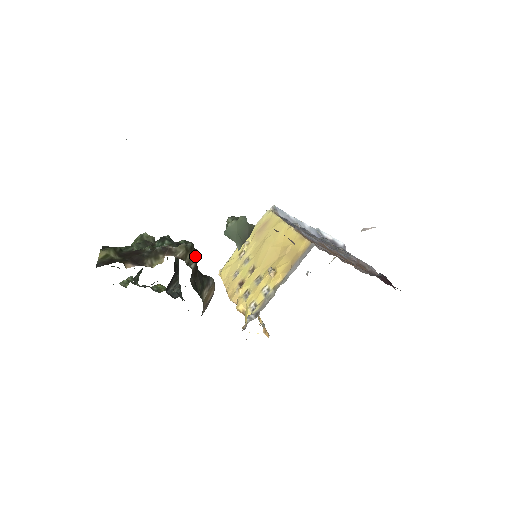
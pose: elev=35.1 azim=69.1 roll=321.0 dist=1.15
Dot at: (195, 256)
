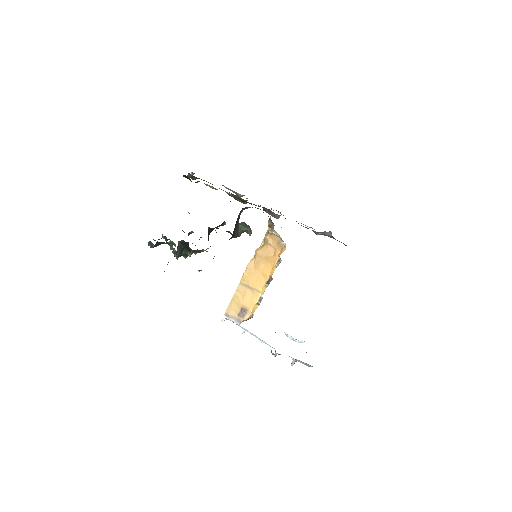
Dot at: occluded
